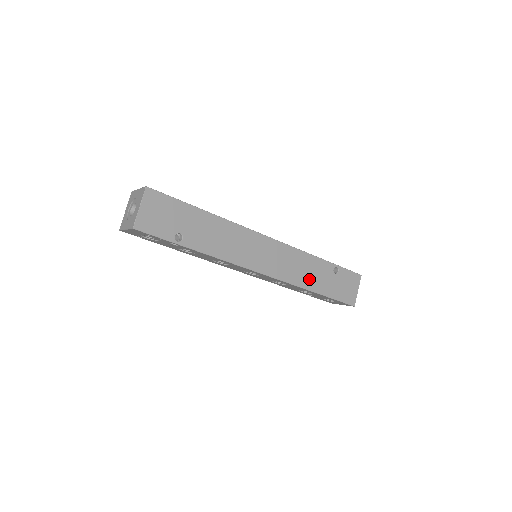
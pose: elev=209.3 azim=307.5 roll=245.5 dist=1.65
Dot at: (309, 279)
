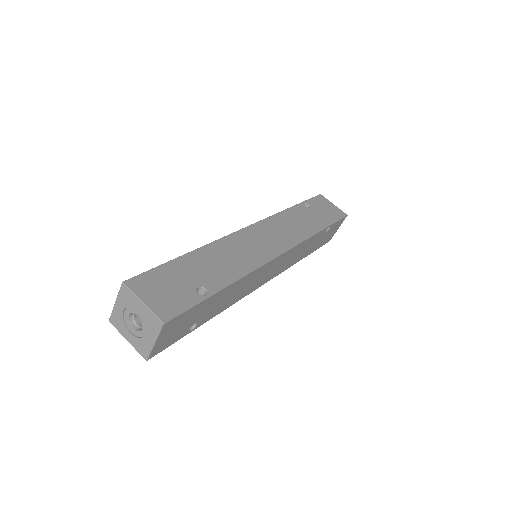
Dot at: (302, 254)
